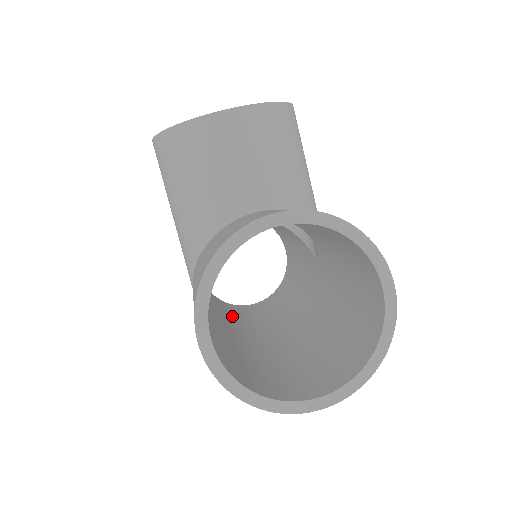
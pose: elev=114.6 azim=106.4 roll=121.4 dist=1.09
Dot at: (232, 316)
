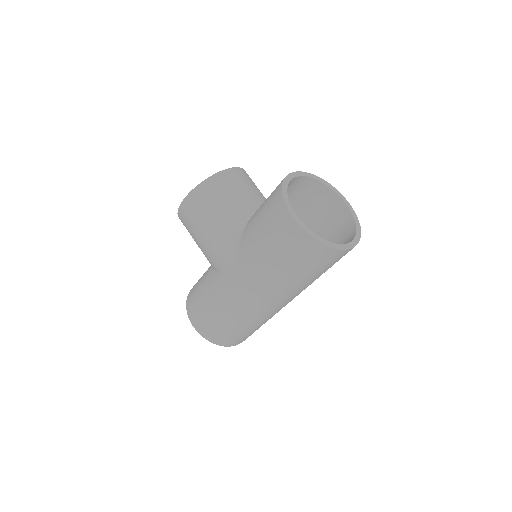
Dot at: occluded
